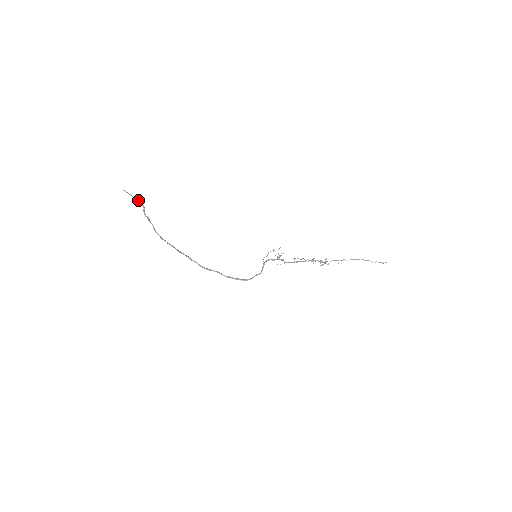
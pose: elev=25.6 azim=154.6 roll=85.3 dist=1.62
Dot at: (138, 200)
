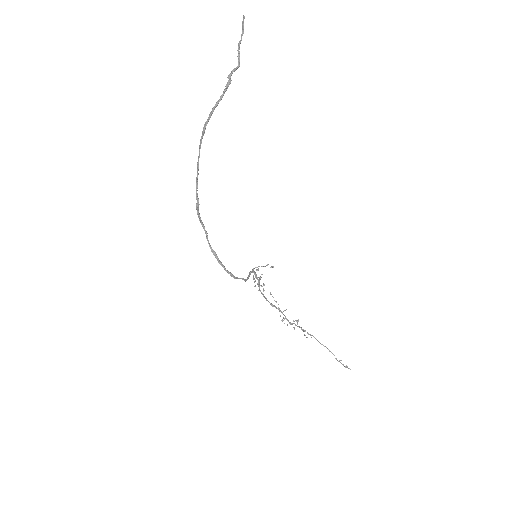
Dot at: occluded
